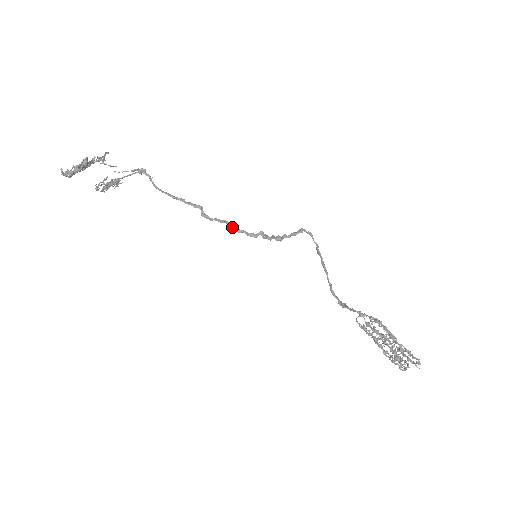
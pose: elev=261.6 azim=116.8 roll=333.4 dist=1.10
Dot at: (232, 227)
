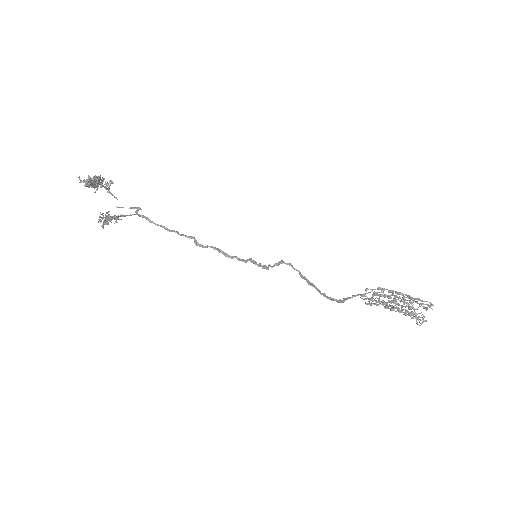
Dot at: (224, 254)
